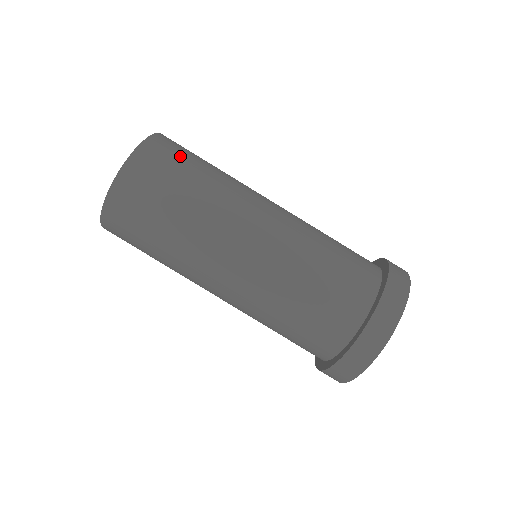
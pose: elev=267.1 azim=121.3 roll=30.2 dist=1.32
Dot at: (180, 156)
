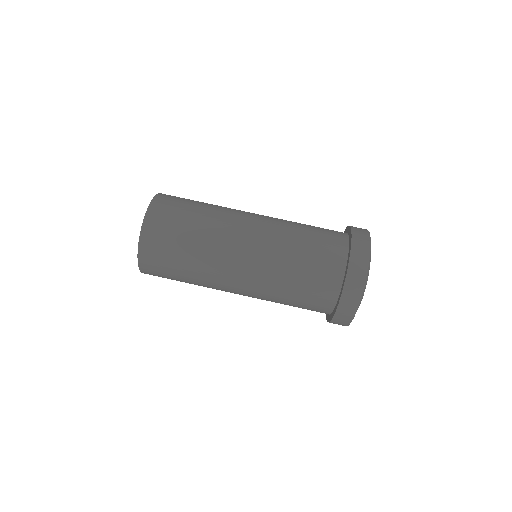
Dot at: occluded
